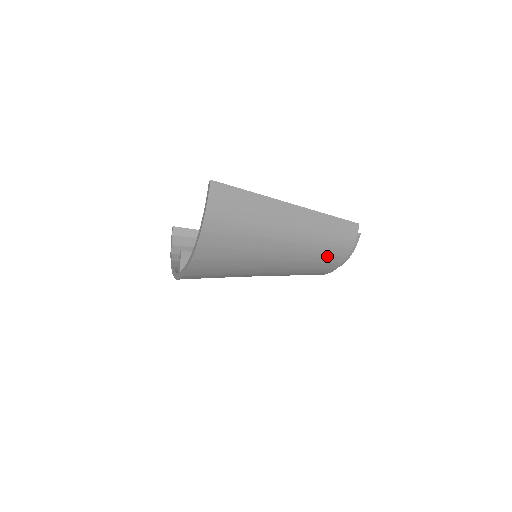
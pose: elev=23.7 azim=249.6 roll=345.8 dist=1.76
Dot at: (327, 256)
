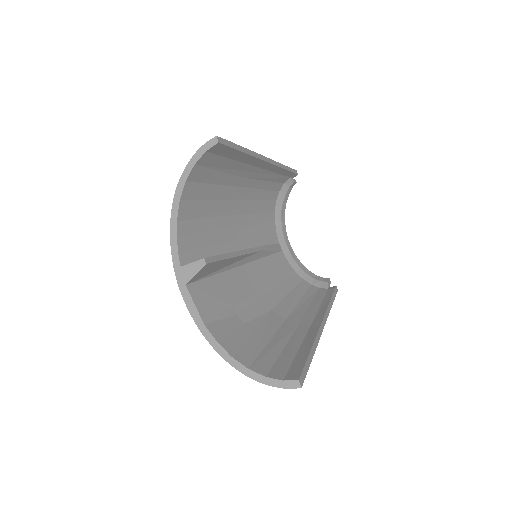
Dot at: occluded
